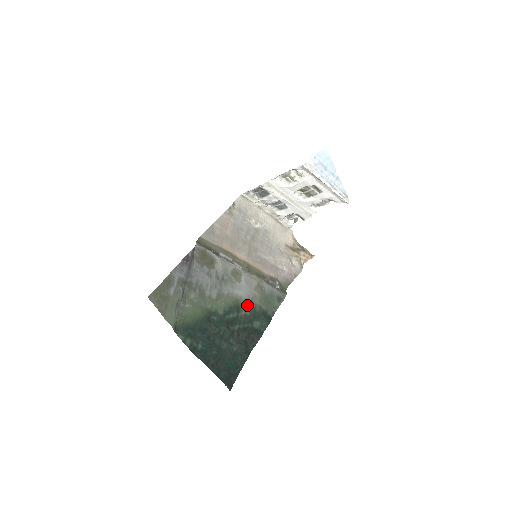
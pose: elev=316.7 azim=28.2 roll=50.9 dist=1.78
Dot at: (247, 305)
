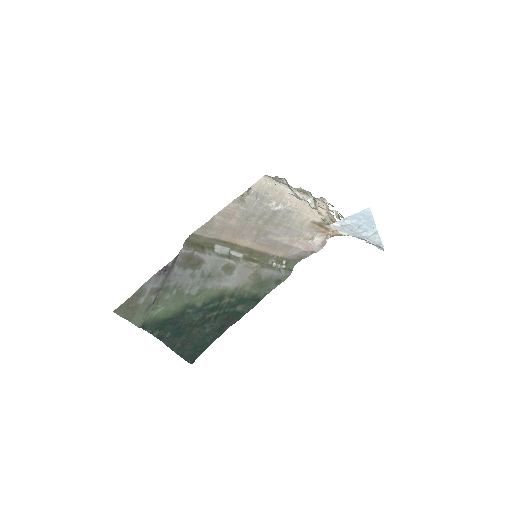
Dot at: (234, 293)
